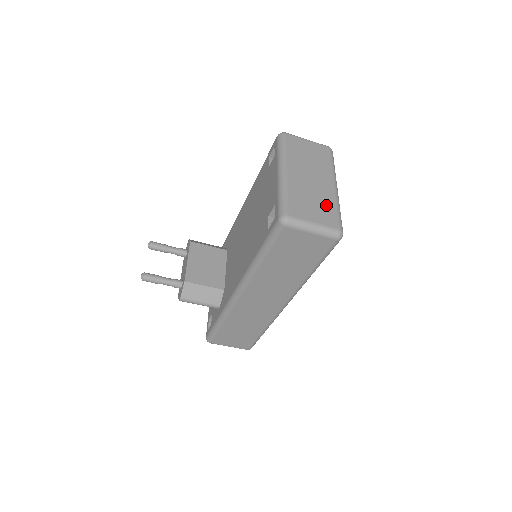
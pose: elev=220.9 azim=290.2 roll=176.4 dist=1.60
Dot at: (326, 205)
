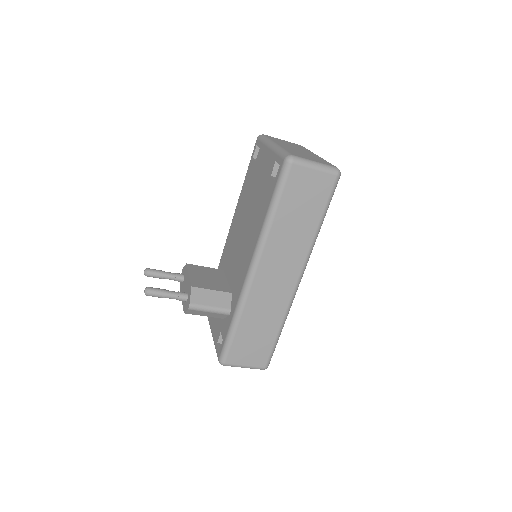
Dot at: (318, 159)
